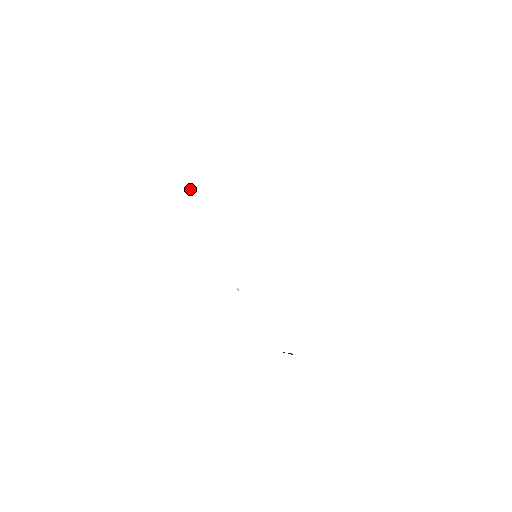
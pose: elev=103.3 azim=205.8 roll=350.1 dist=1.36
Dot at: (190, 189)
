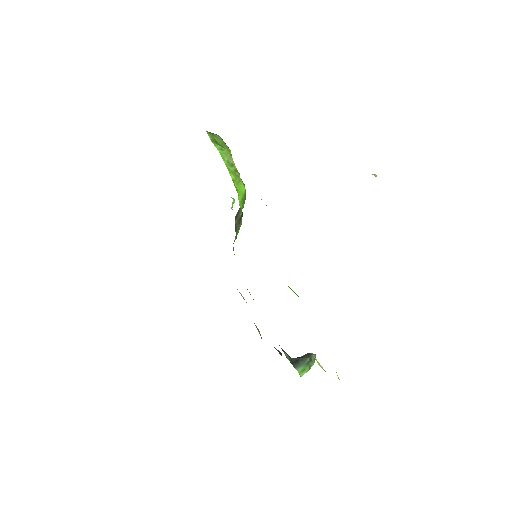
Dot at: occluded
